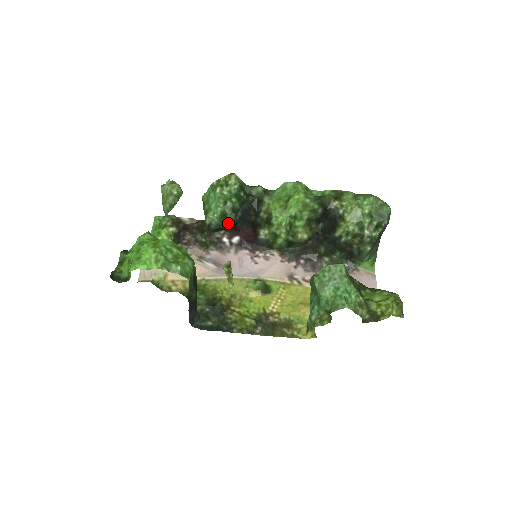
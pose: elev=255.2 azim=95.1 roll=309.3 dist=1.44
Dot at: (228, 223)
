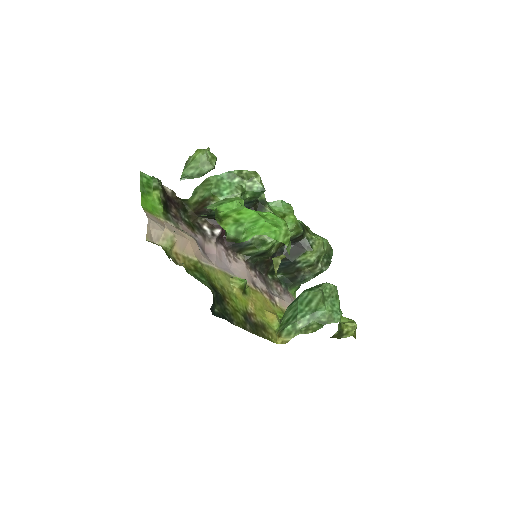
Dot at: occluded
